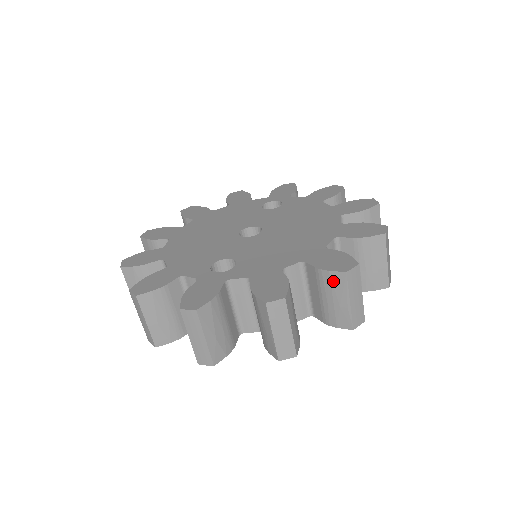
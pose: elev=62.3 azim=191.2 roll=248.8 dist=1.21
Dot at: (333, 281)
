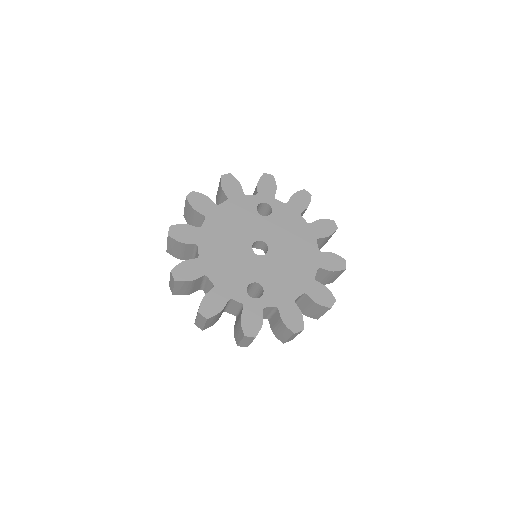
Dot at: (321, 308)
